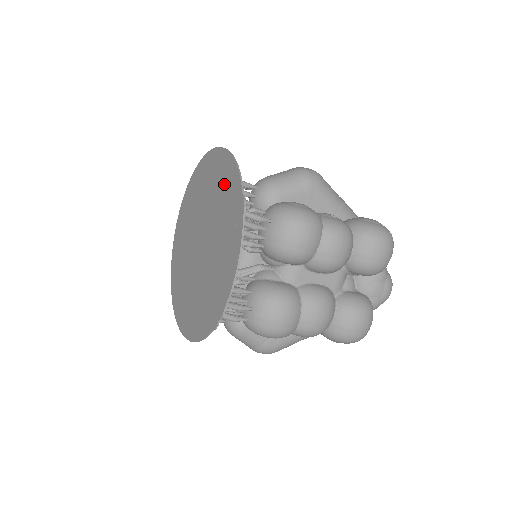
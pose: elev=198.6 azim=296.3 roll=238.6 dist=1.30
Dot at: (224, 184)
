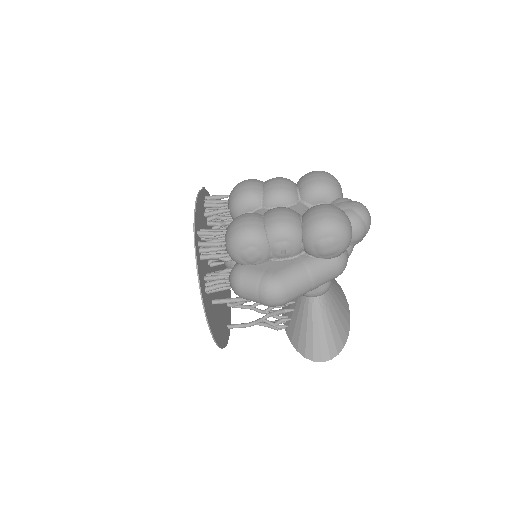
Dot at: occluded
